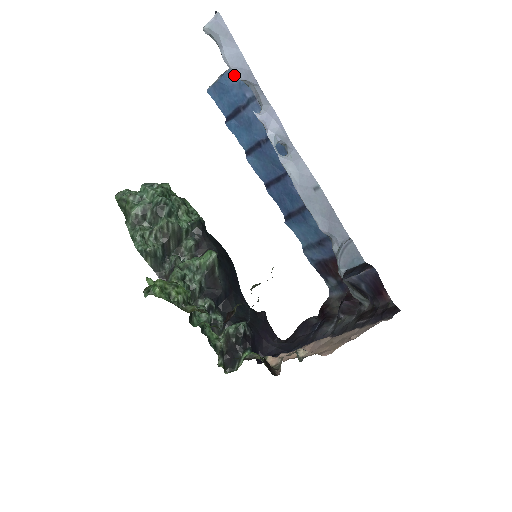
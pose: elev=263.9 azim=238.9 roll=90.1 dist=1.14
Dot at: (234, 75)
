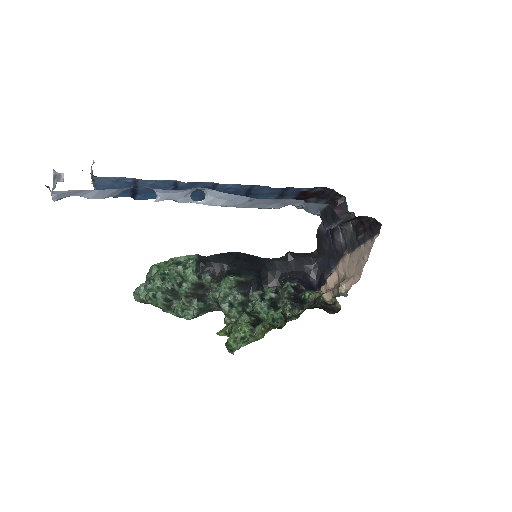
Dot at: (103, 181)
